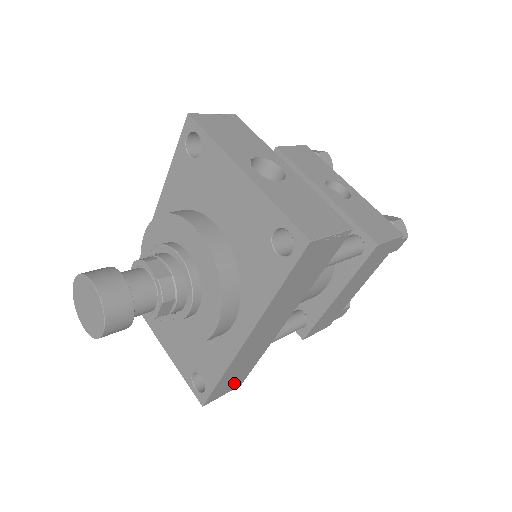
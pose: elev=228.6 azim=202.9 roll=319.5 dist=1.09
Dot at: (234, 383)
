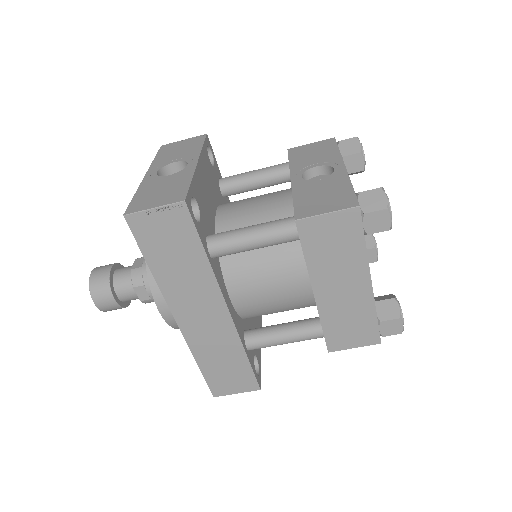
Dot at: (239, 381)
